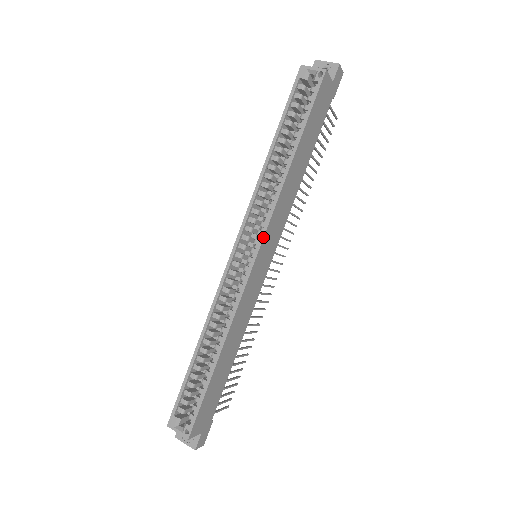
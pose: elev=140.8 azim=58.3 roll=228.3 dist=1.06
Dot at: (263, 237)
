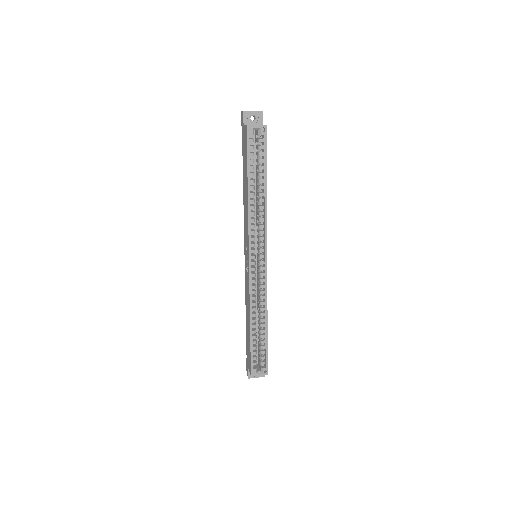
Dot at: occluded
